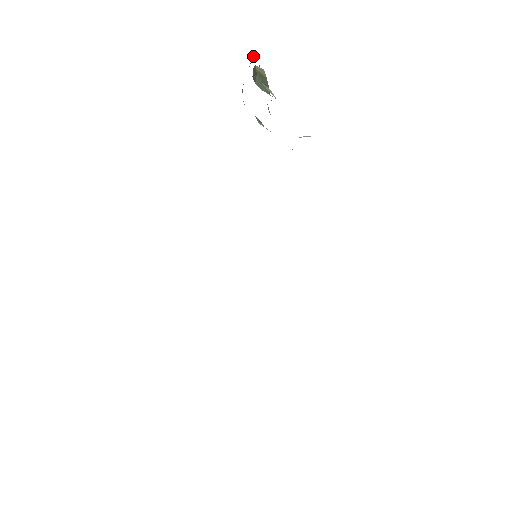
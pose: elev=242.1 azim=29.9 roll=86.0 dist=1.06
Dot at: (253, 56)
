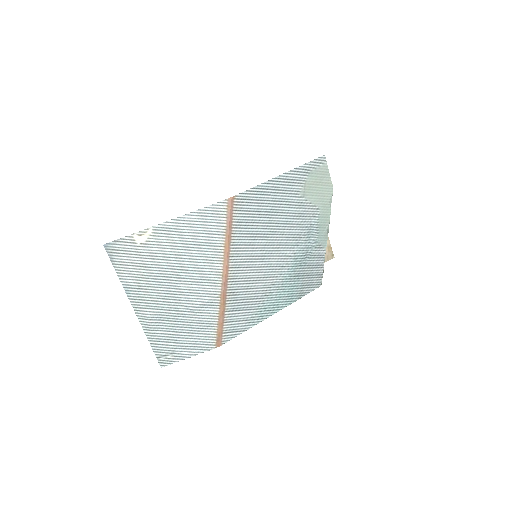
Dot at: (333, 257)
